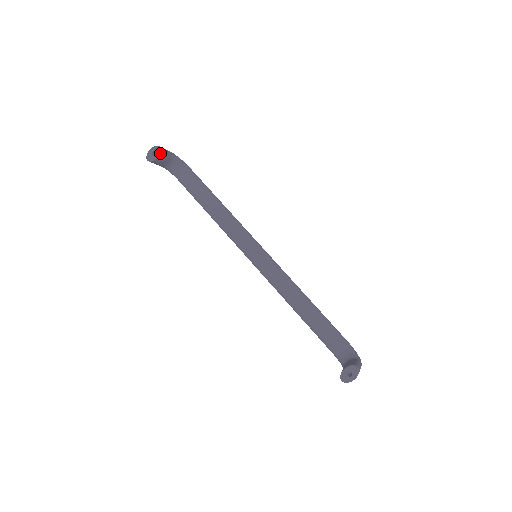
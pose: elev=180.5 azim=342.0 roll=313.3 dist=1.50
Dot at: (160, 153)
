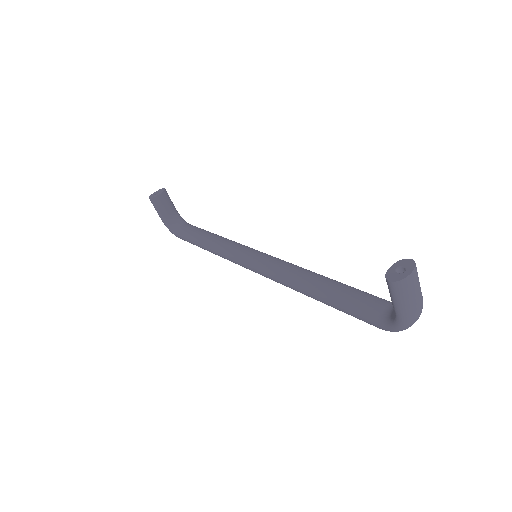
Dot at: (164, 192)
